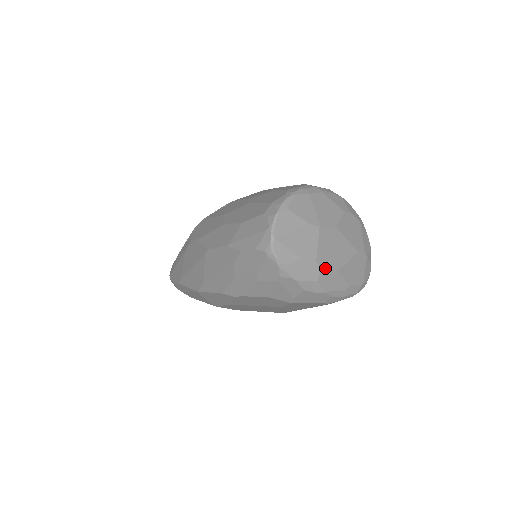
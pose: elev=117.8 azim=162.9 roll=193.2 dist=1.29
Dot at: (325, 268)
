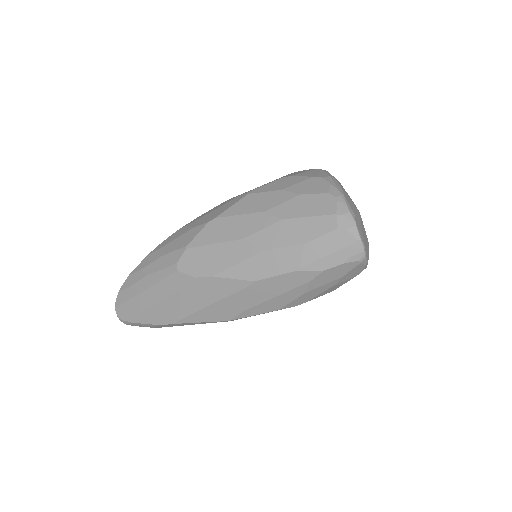
Dot at: occluded
